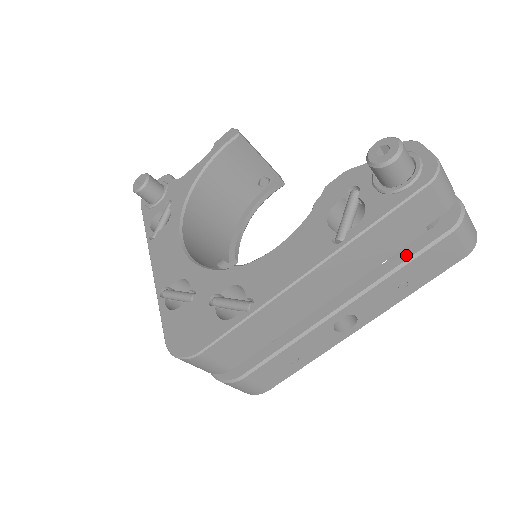
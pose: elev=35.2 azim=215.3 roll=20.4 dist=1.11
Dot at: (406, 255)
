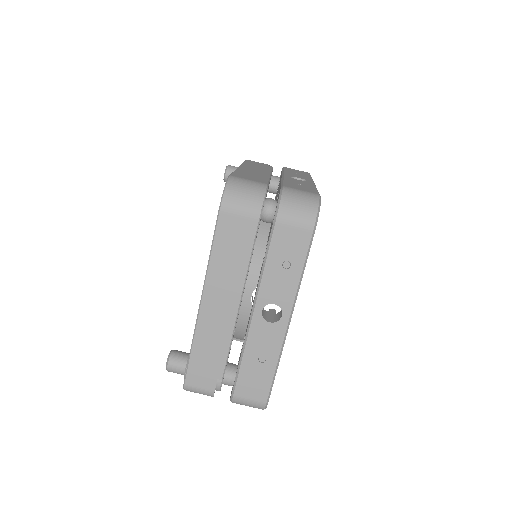
Dot at: occluded
